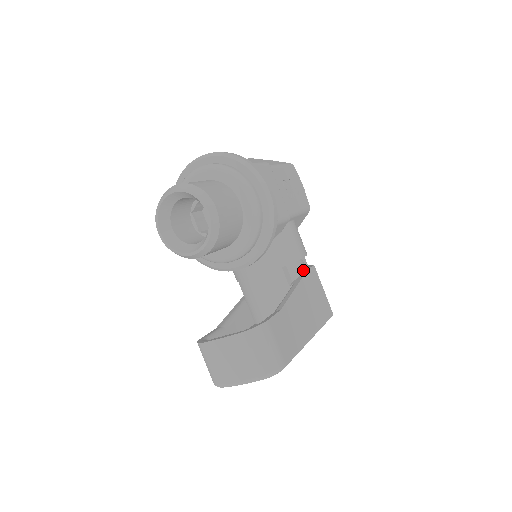
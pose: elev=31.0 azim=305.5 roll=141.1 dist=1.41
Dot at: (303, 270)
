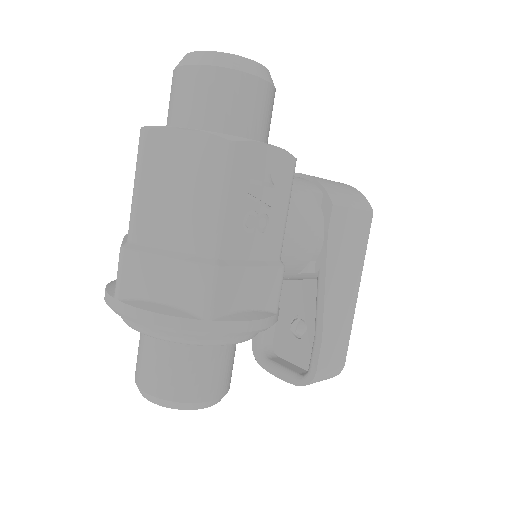
Dot at: (322, 236)
